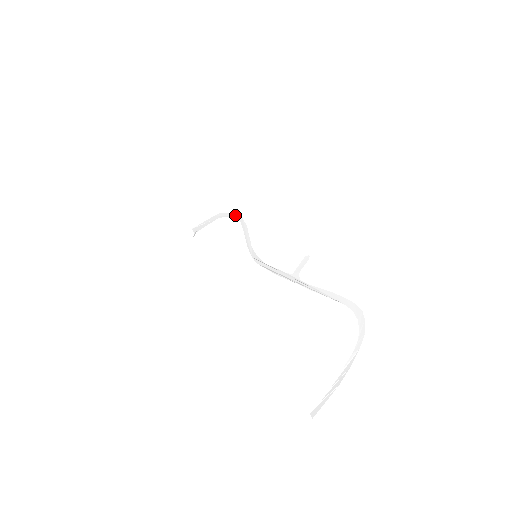
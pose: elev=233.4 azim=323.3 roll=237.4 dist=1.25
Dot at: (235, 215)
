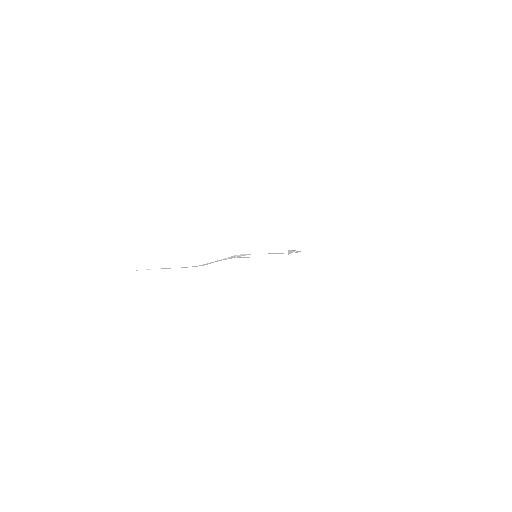
Dot at: (297, 252)
